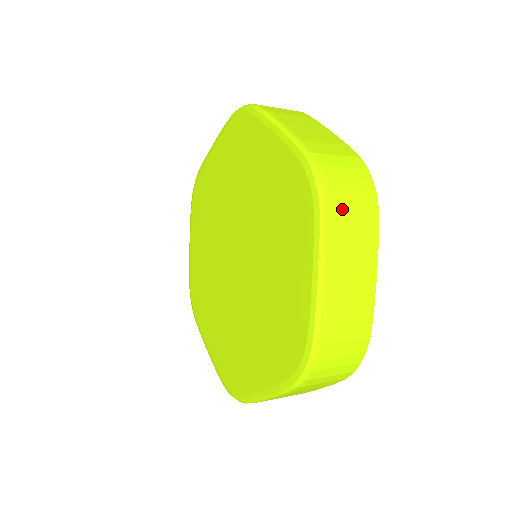
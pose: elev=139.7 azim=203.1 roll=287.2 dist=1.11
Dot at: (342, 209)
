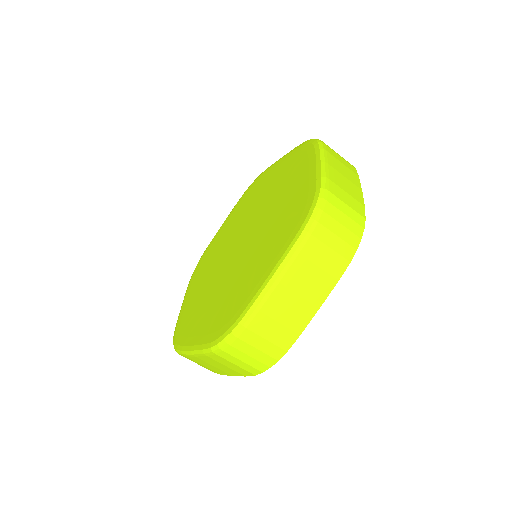
Dot at: (332, 150)
